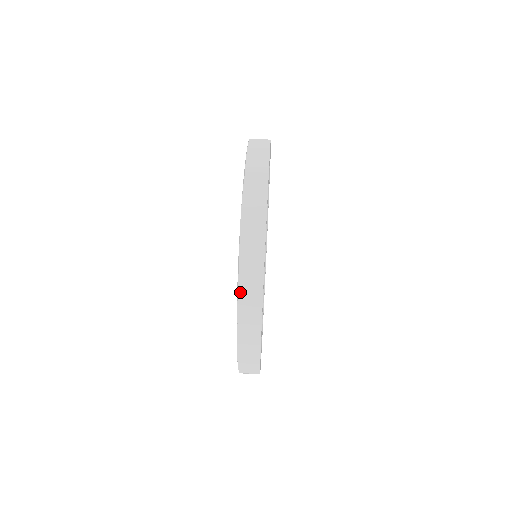
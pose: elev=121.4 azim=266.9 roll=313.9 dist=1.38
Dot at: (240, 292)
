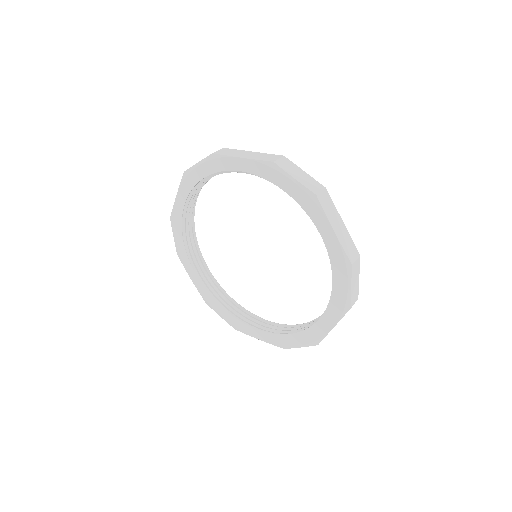
Dot at: (352, 286)
